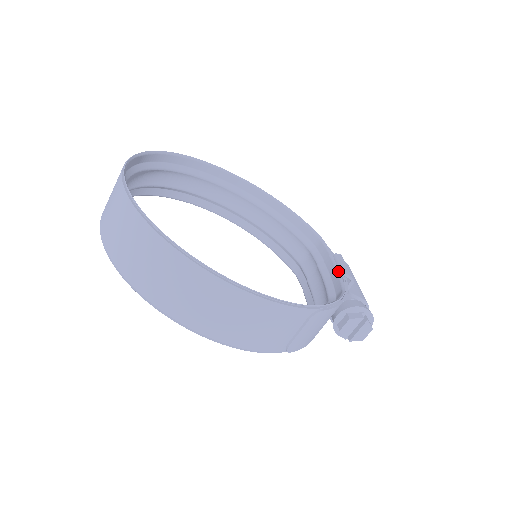
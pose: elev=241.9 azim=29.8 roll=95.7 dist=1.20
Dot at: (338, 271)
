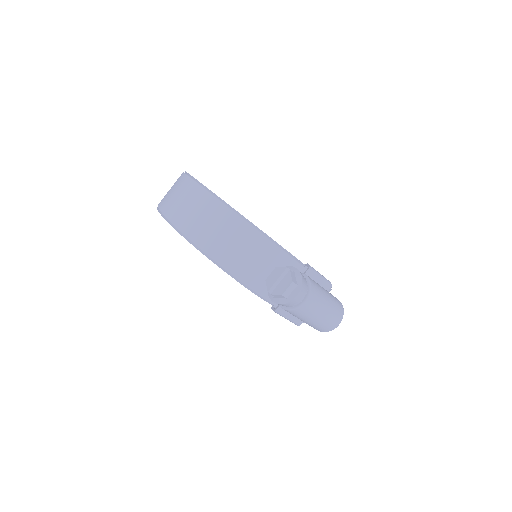
Dot at: (305, 266)
